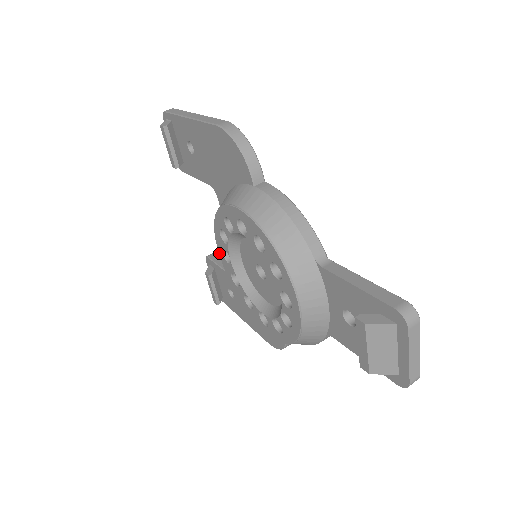
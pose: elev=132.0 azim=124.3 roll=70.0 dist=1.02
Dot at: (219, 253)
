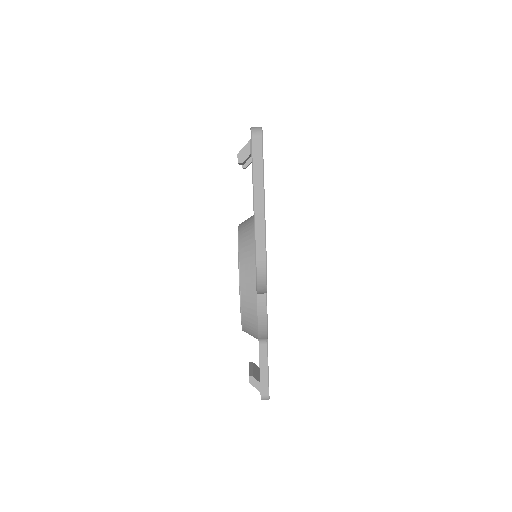
Dot at: occluded
